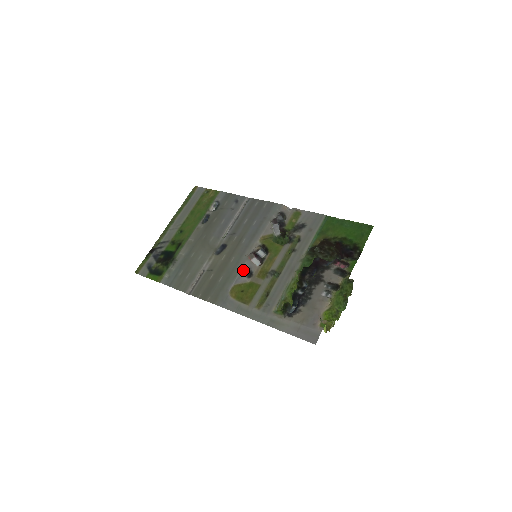
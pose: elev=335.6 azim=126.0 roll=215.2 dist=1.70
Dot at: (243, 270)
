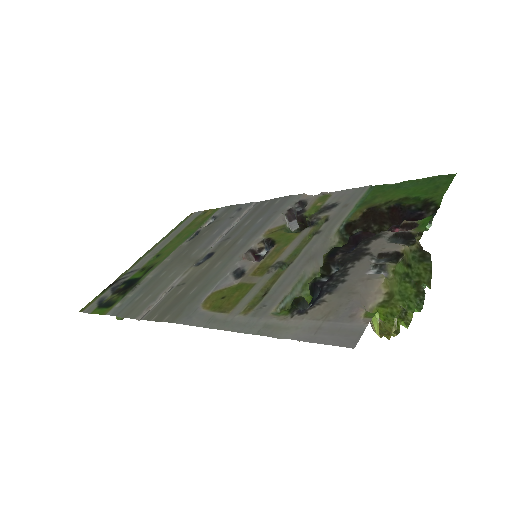
Dot at: (231, 272)
